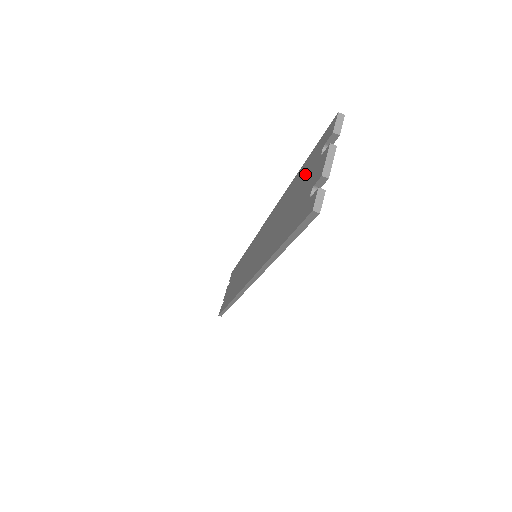
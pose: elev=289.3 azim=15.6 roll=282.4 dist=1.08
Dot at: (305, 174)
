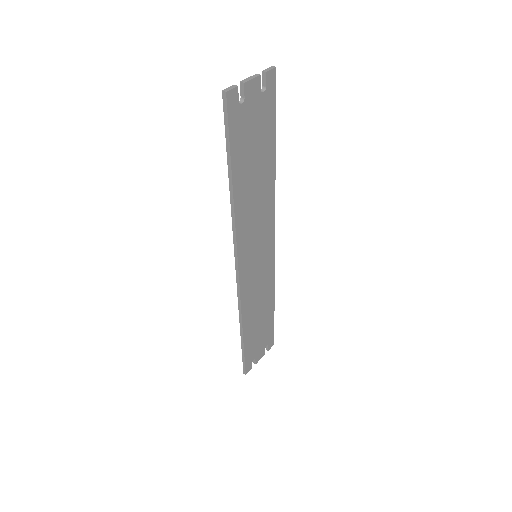
Dot at: (260, 125)
